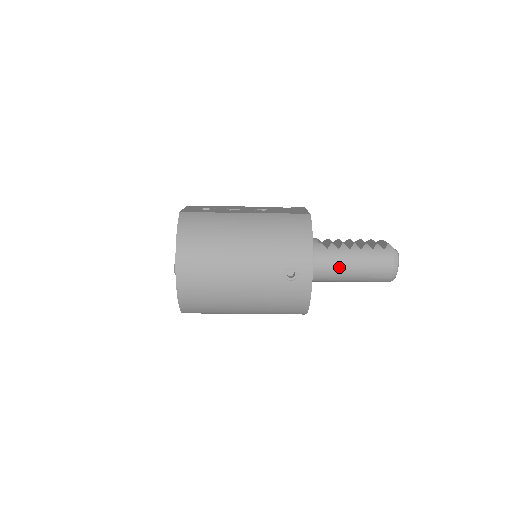
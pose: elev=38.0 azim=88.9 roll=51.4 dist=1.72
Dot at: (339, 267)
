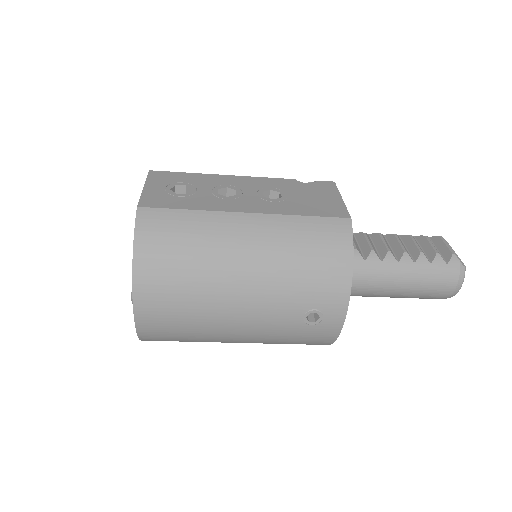
Dot at: (378, 287)
